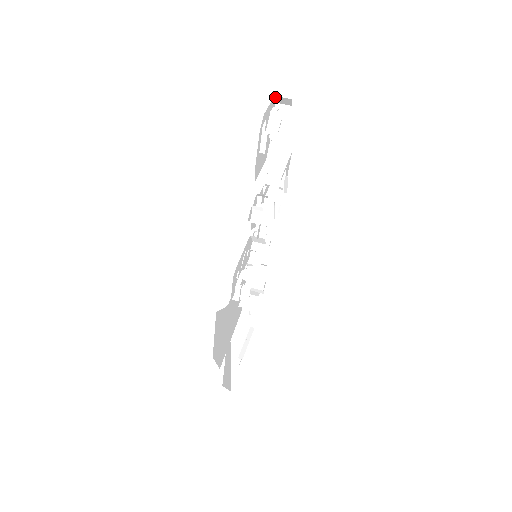
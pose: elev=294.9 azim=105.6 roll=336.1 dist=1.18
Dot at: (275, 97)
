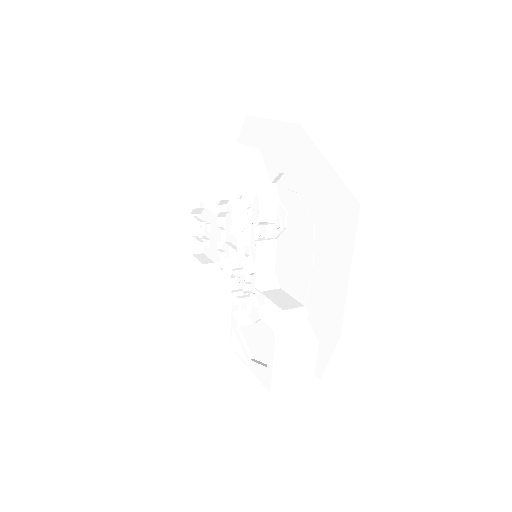
Dot at: (190, 247)
